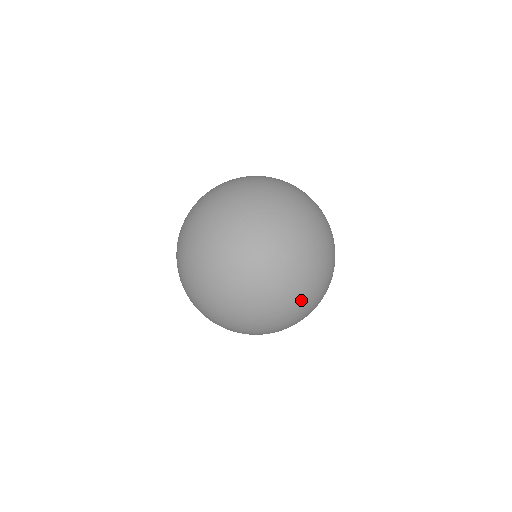
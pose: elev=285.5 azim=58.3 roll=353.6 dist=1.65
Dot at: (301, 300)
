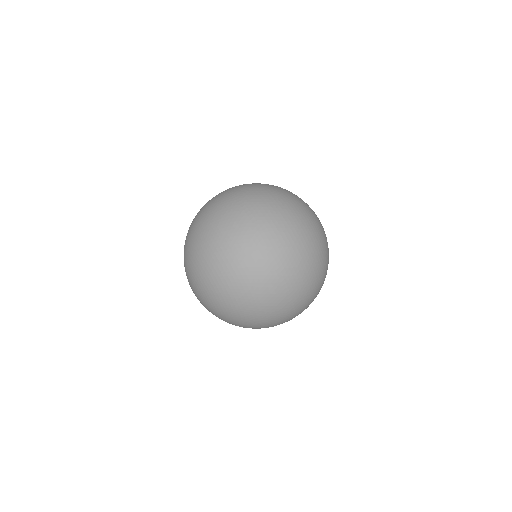
Dot at: (300, 312)
